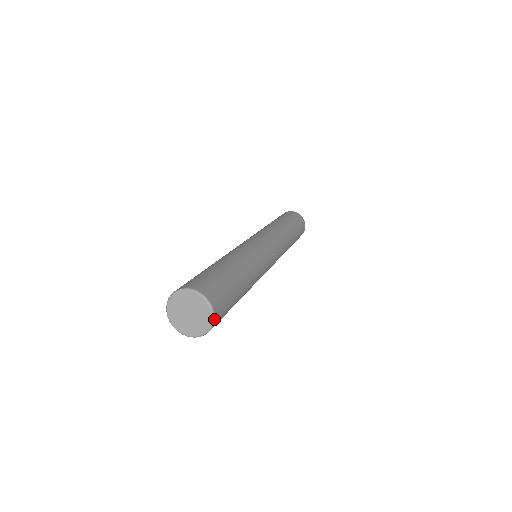
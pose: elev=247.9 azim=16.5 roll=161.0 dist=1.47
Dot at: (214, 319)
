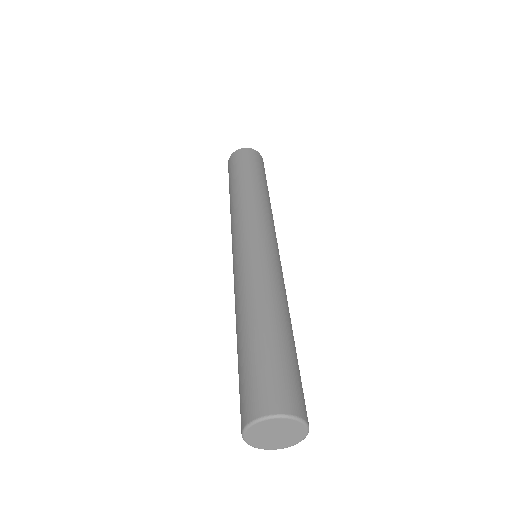
Dot at: (302, 439)
